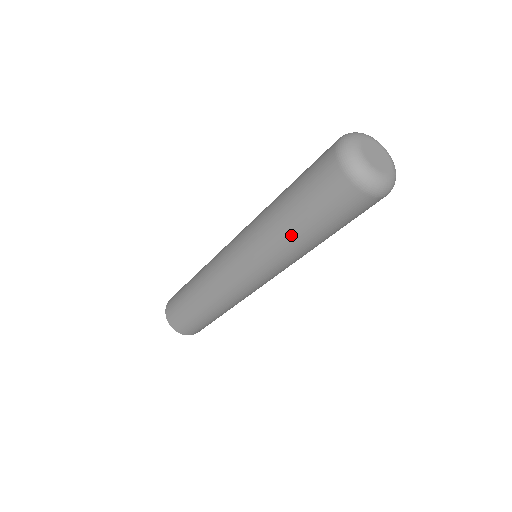
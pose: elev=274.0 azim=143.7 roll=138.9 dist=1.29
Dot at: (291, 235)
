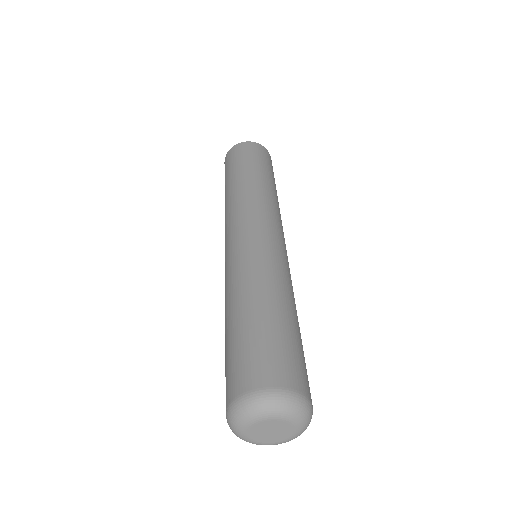
Dot at: occluded
